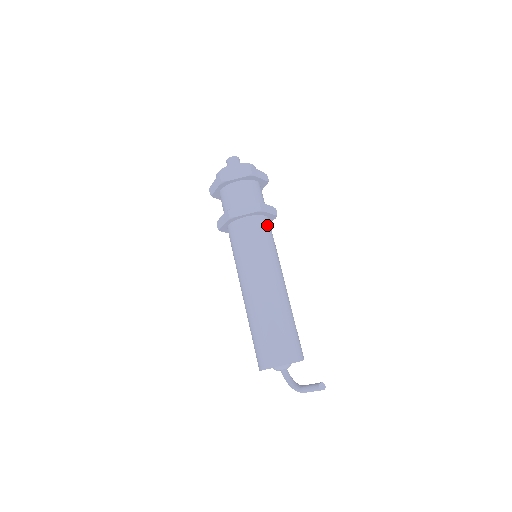
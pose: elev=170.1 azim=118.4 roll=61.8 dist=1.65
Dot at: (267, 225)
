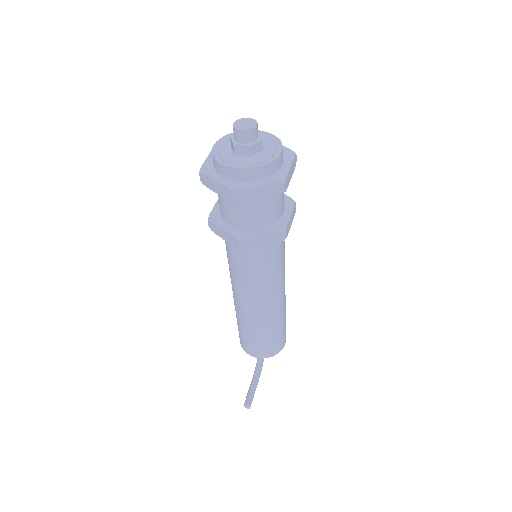
Dot at: (260, 251)
